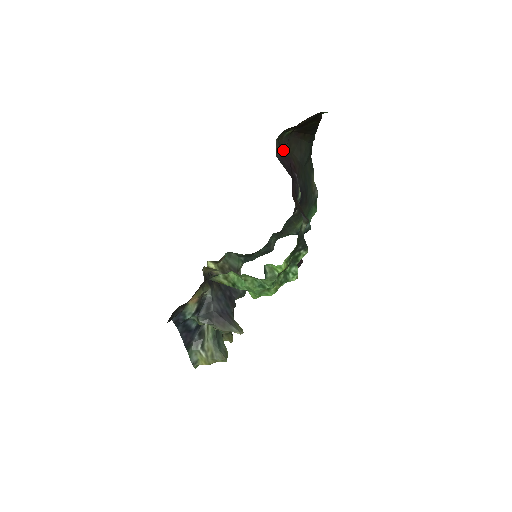
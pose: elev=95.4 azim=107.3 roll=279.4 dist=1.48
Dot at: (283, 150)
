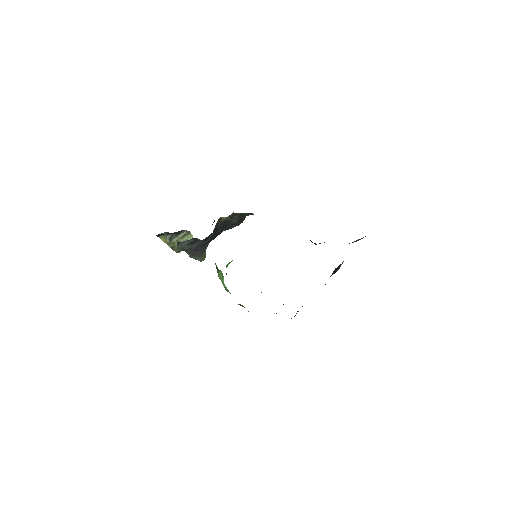
Dot at: occluded
